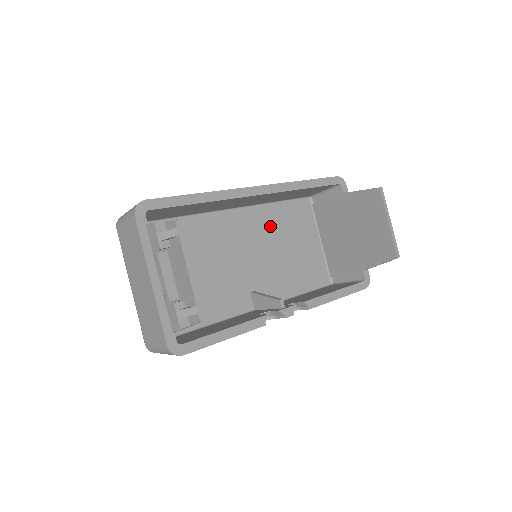
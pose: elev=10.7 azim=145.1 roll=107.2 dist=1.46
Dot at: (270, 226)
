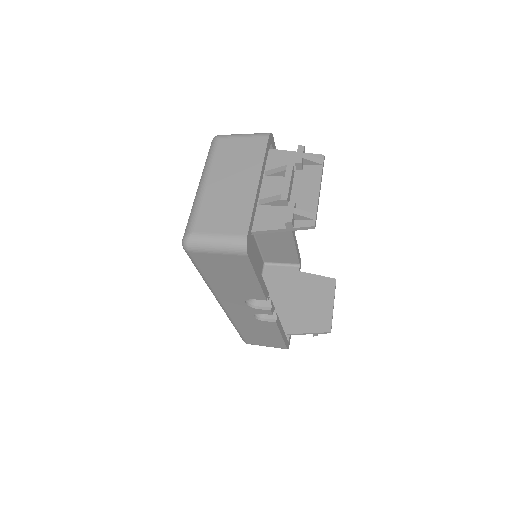
Dot at: occluded
